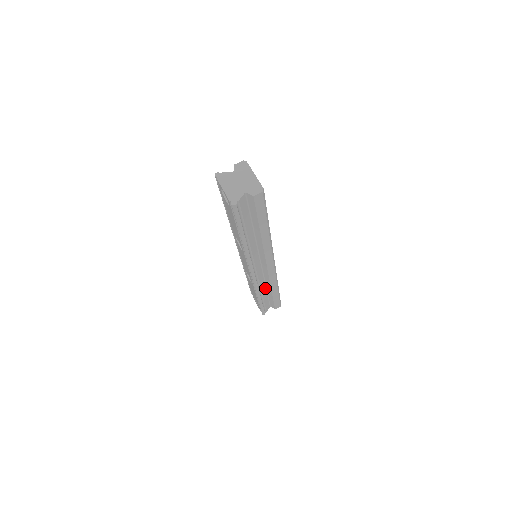
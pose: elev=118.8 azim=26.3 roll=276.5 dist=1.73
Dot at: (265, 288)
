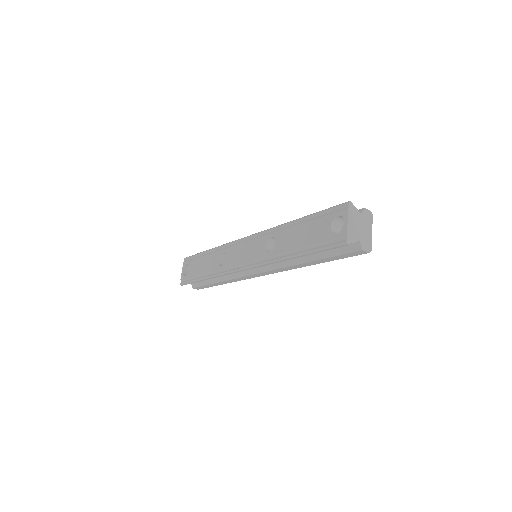
Dot at: occluded
